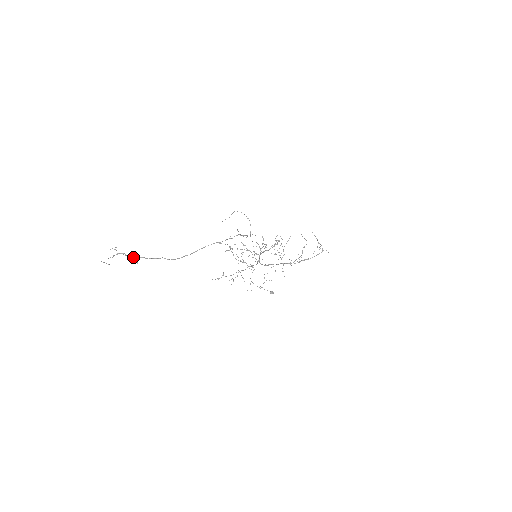
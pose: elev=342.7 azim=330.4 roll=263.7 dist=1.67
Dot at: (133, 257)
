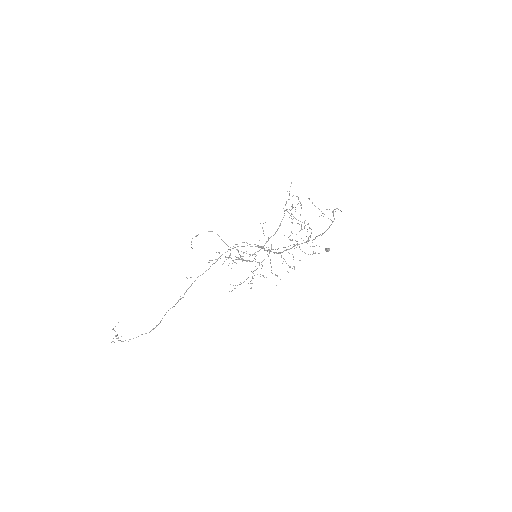
Dot at: (122, 341)
